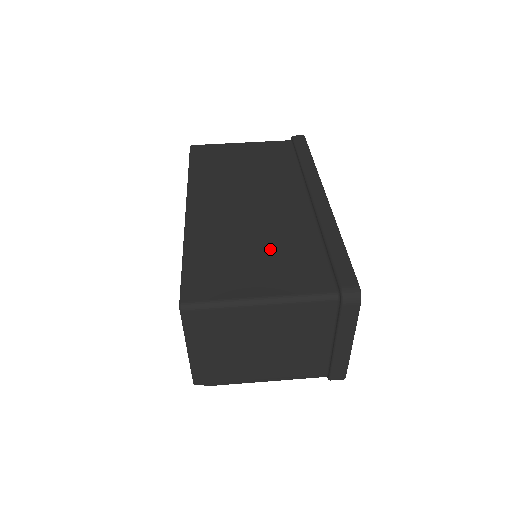
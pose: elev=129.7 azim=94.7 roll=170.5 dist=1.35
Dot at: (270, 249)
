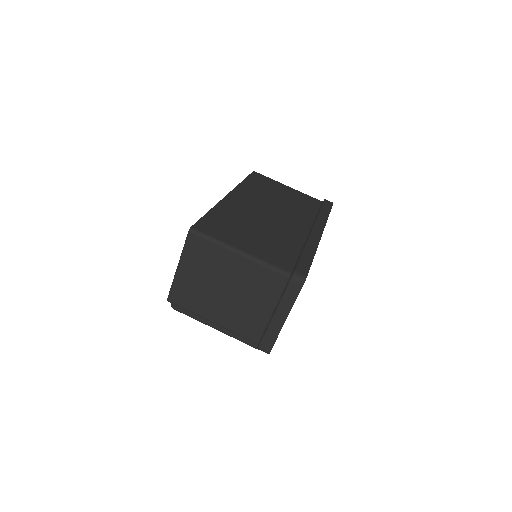
Dot at: (265, 236)
